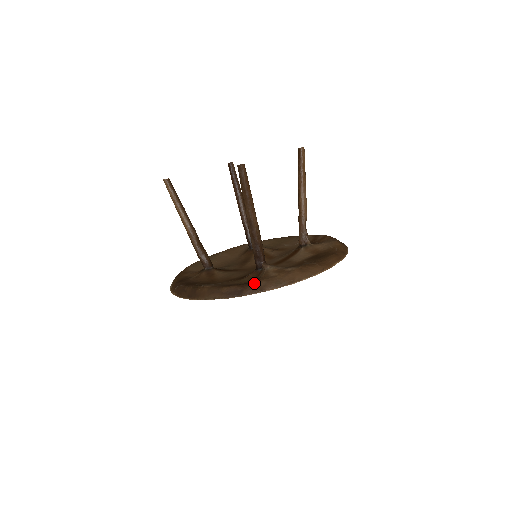
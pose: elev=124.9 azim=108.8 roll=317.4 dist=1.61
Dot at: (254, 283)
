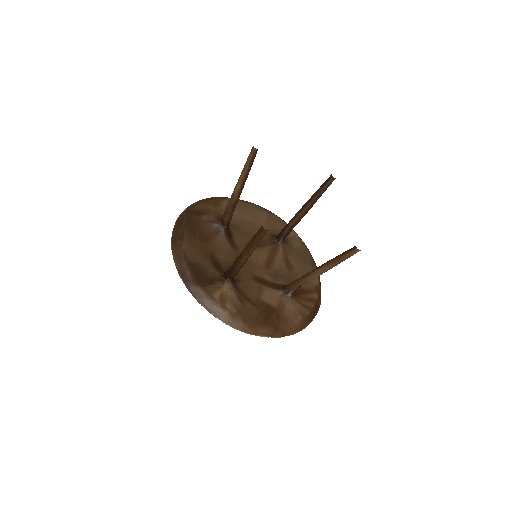
Dot at: (198, 287)
